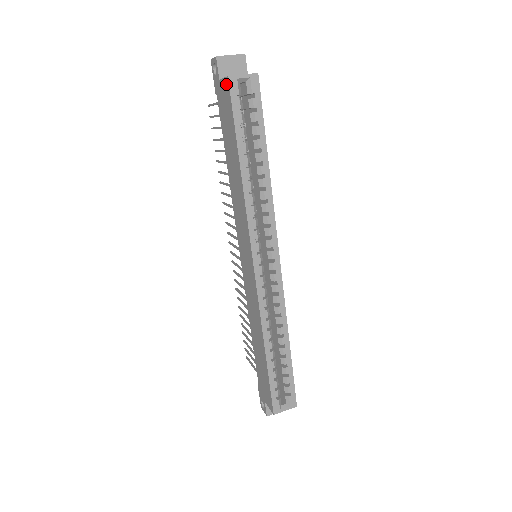
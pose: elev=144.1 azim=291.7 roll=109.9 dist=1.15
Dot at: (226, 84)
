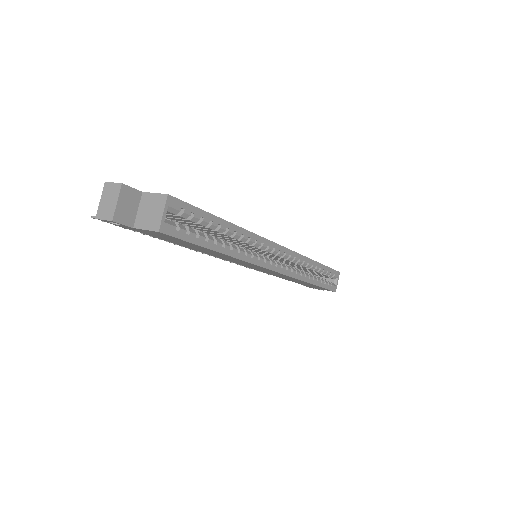
Dot at: (157, 233)
